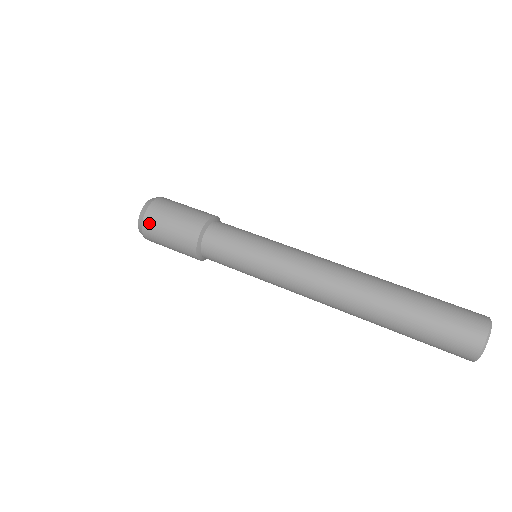
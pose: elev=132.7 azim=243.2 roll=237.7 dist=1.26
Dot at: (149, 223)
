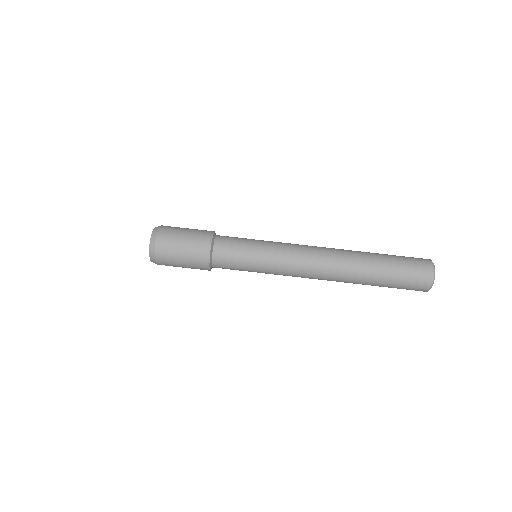
Dot at: (161, 259)
